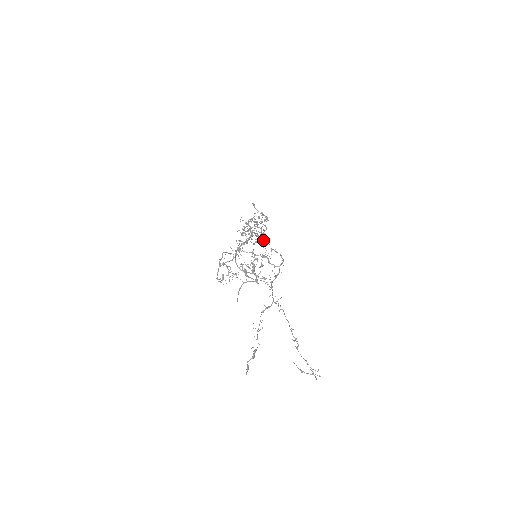
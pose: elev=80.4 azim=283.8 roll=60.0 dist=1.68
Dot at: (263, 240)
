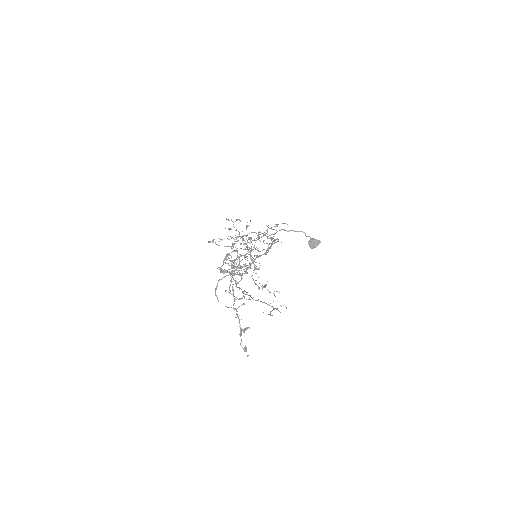
Dot at: (315, 245)
